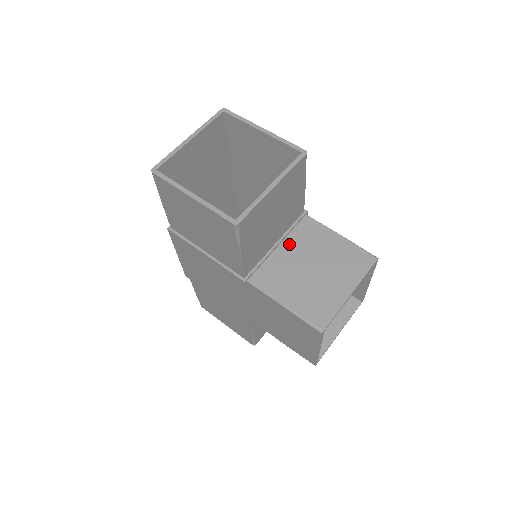
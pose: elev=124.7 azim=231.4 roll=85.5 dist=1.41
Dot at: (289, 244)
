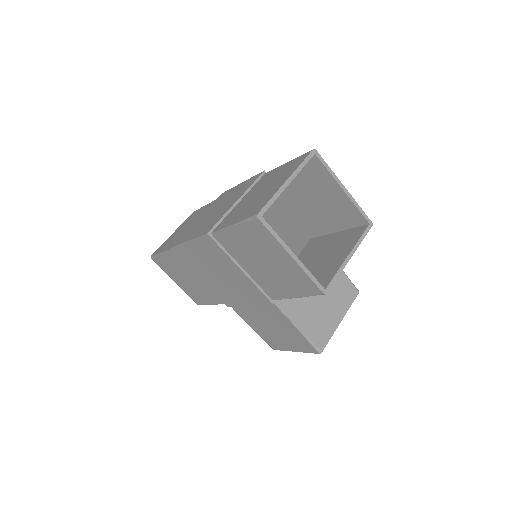
Dot at: occluded
